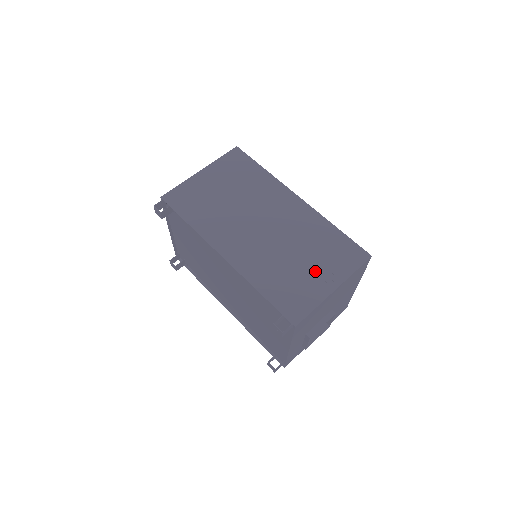
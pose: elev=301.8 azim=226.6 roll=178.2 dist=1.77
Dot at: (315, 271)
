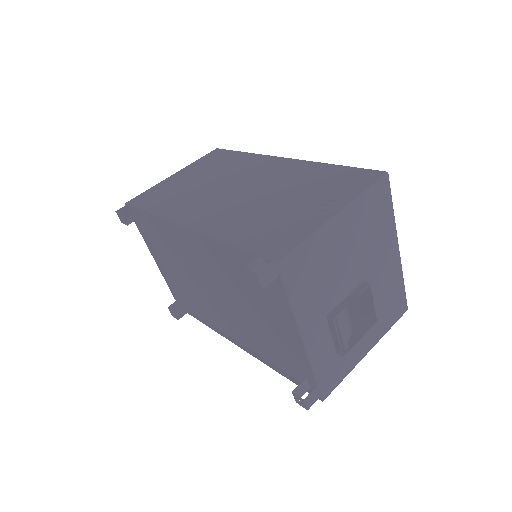
Dot at: (306, 205)
